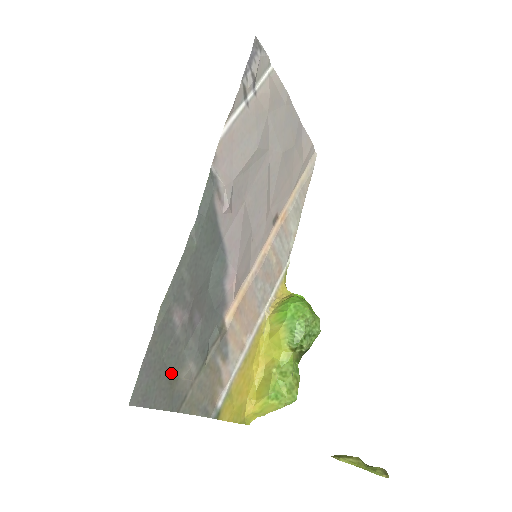
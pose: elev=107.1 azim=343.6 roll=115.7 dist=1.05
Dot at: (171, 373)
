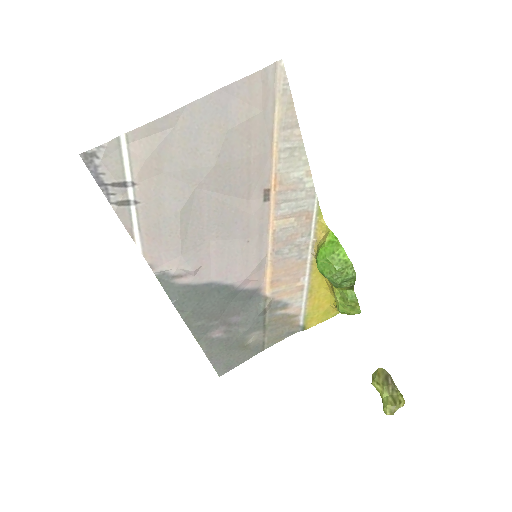
Dot at: (239, 347)
